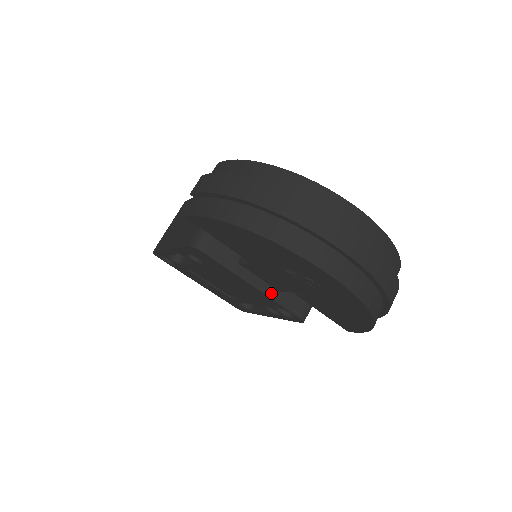
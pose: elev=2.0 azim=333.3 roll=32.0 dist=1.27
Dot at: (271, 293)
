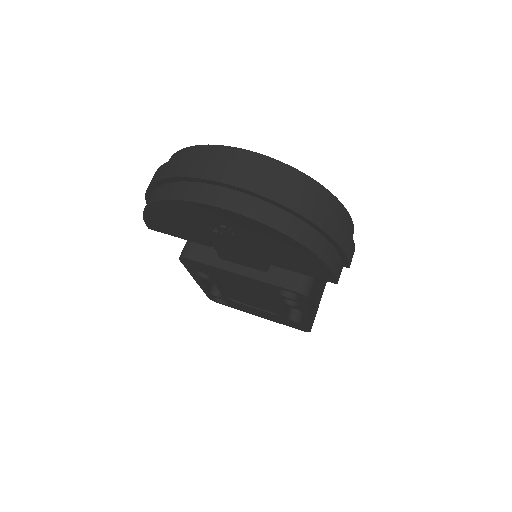
Dot at: (257, 275)
